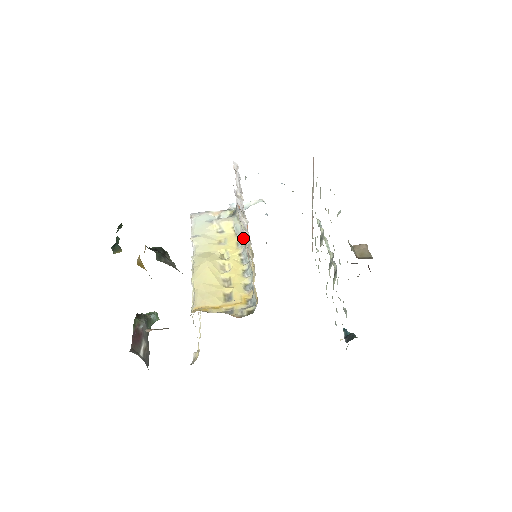
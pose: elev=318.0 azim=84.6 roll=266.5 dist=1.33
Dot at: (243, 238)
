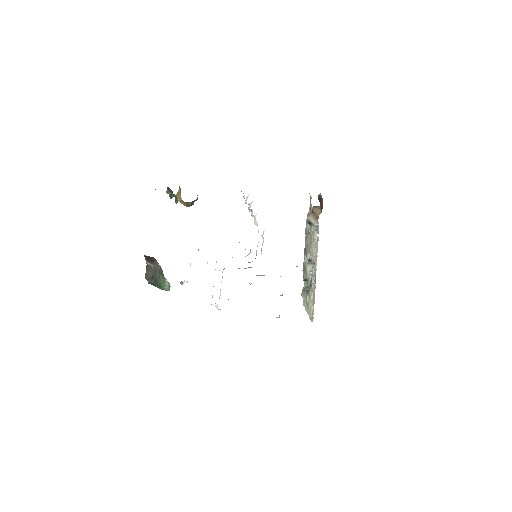
Dot at: occluded
